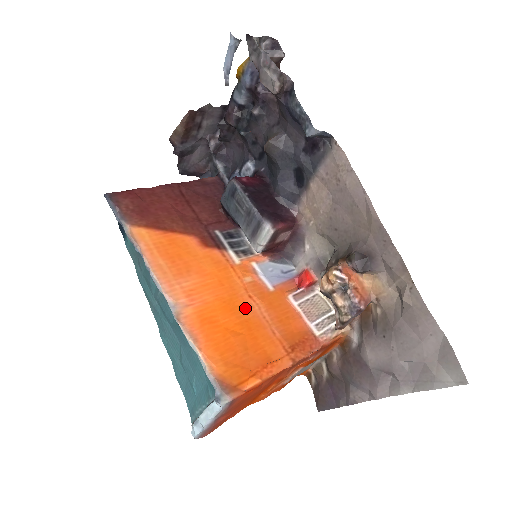
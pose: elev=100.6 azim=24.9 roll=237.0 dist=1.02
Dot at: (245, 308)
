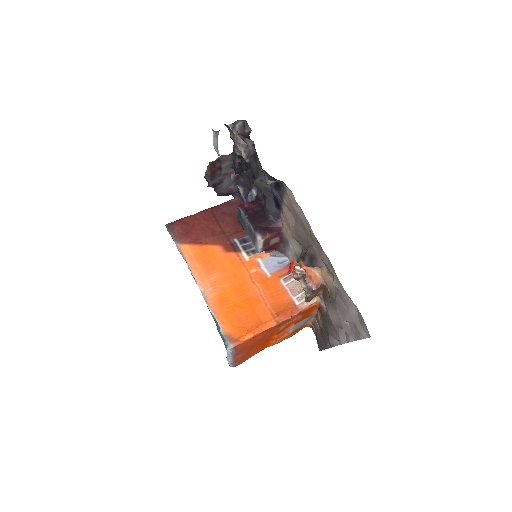
Dot at: (249, 290)
